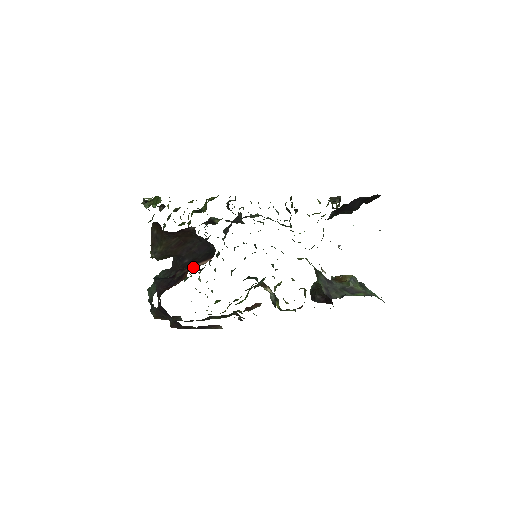
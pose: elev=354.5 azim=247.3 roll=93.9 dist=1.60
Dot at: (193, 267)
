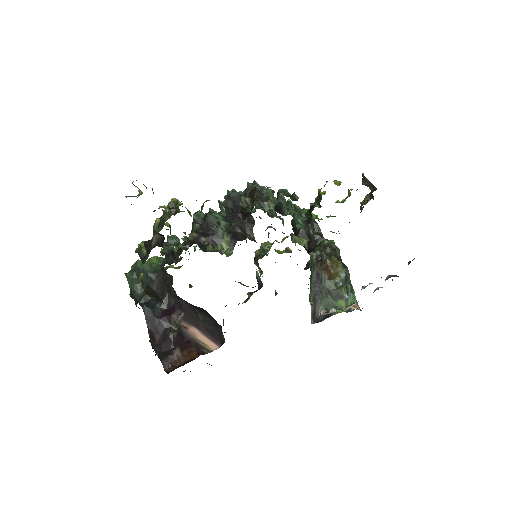
Dot at: (195, 335)
